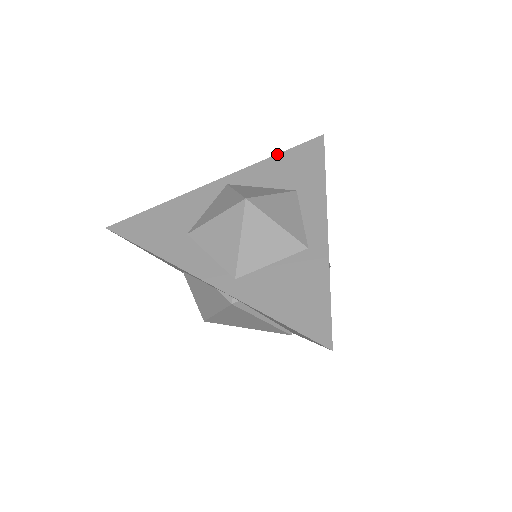
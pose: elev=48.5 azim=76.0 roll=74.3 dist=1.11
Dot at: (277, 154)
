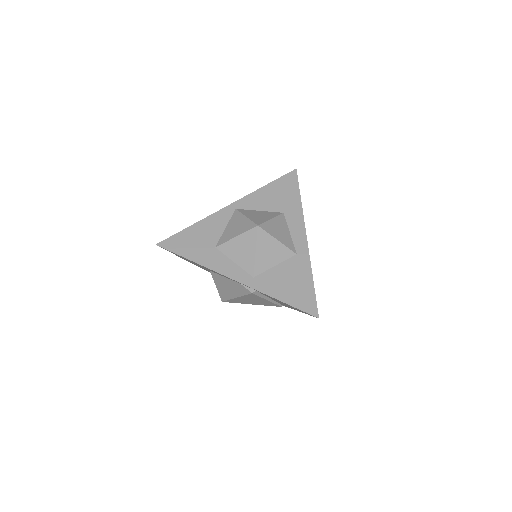
Dot at: (266, 185)
